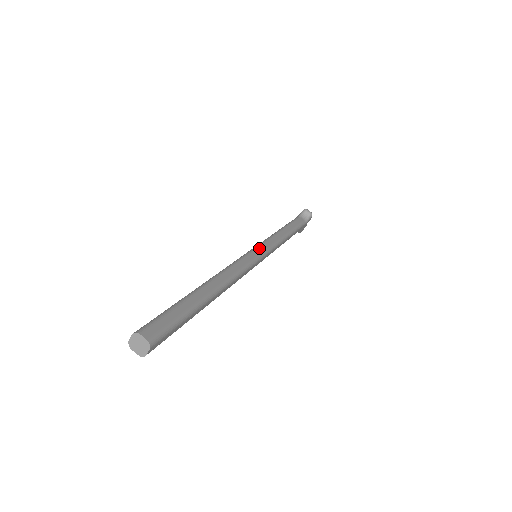
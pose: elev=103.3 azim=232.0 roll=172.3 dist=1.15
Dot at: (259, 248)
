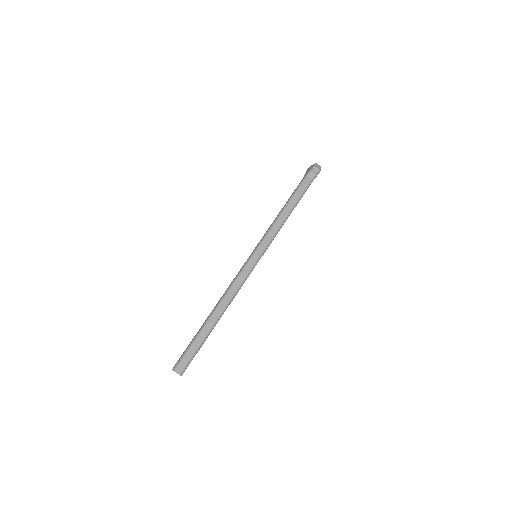
Dot at: (257, 252)
